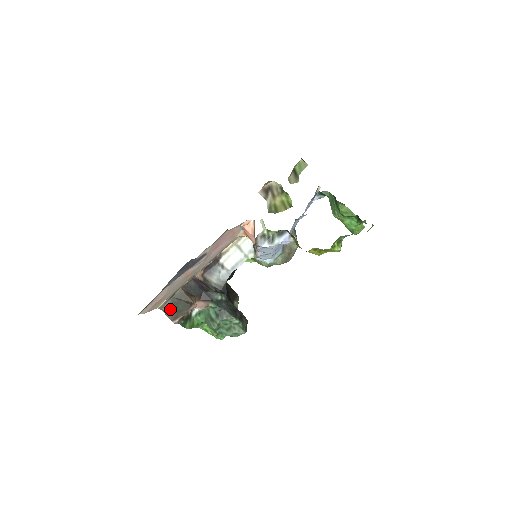
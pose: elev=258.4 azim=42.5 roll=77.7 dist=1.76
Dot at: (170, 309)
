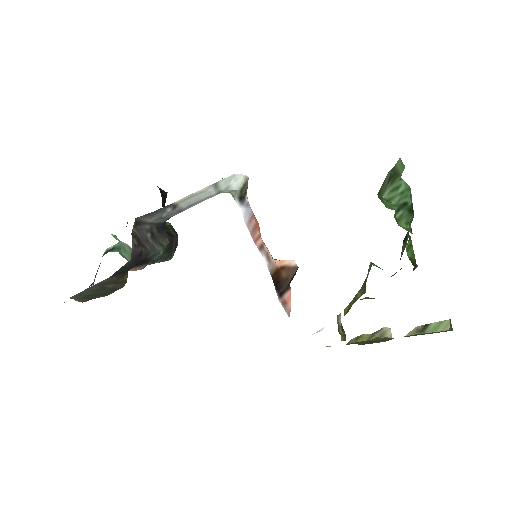
Dot at: (84, 295)
